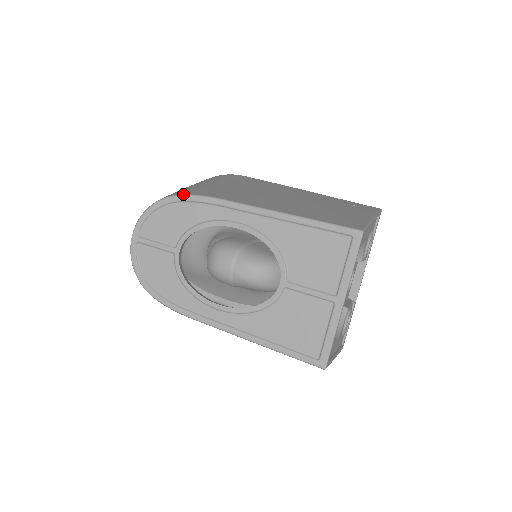
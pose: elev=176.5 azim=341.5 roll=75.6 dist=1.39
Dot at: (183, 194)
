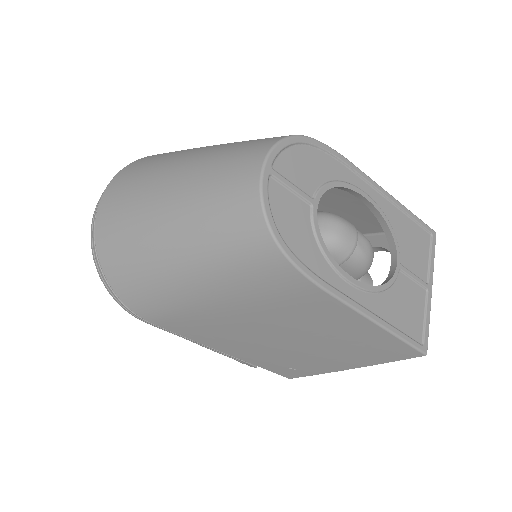
Dot at: occluded
